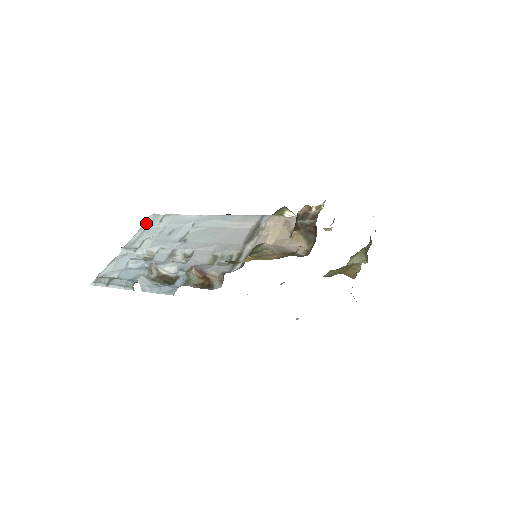
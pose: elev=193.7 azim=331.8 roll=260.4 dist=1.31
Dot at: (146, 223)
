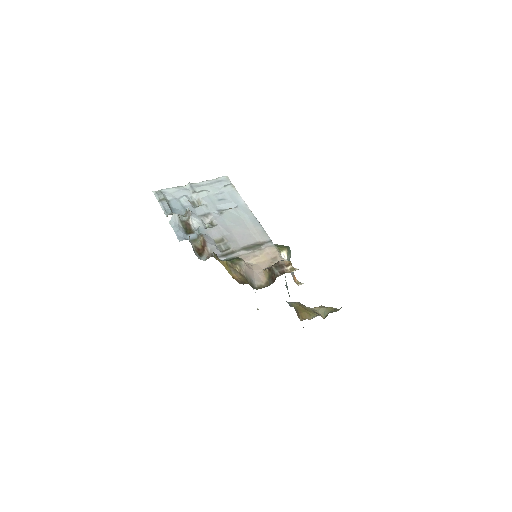
Dot at: (218, 179)
